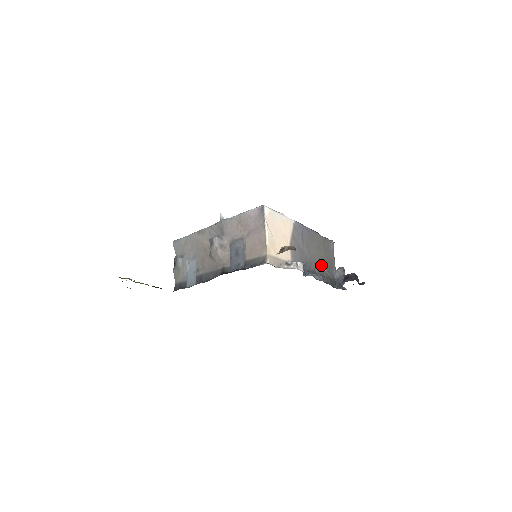
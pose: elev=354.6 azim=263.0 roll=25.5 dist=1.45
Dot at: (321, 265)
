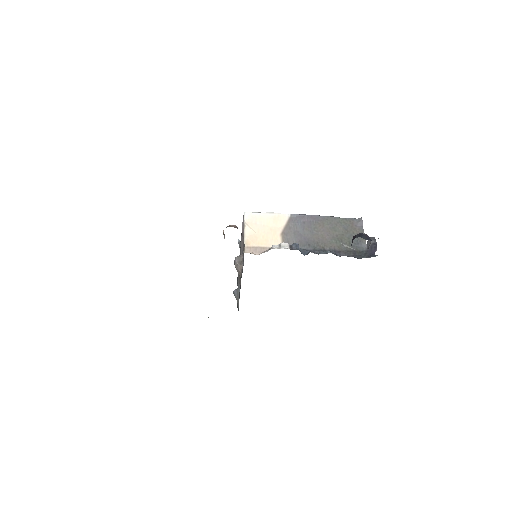
Dot at: (336, 242)
